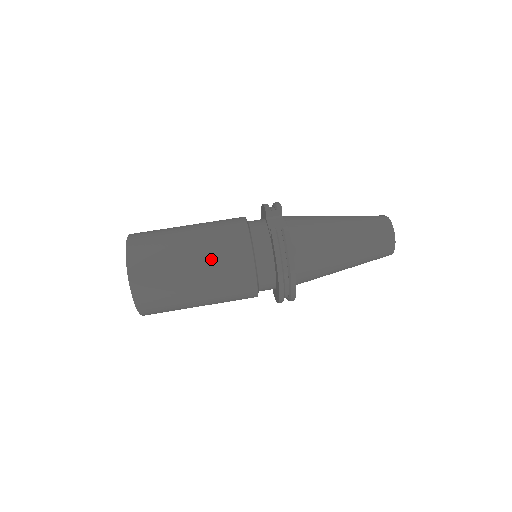
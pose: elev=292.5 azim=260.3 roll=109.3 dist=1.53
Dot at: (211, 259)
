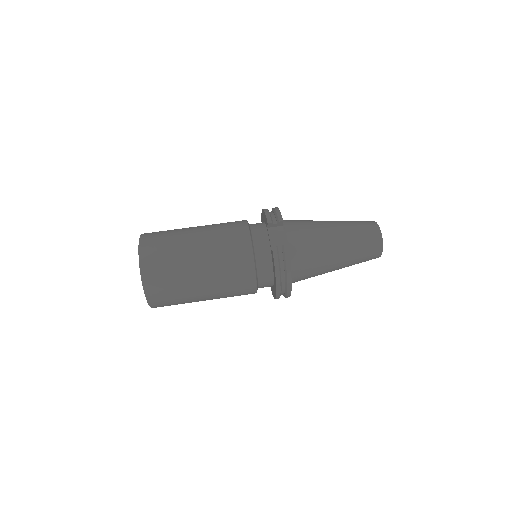
Dot at: (217, 270)
